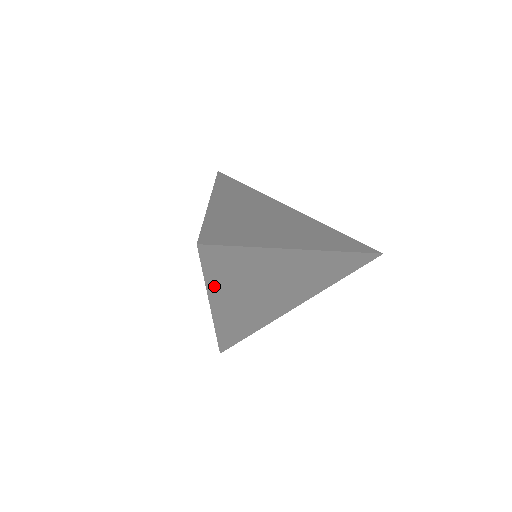
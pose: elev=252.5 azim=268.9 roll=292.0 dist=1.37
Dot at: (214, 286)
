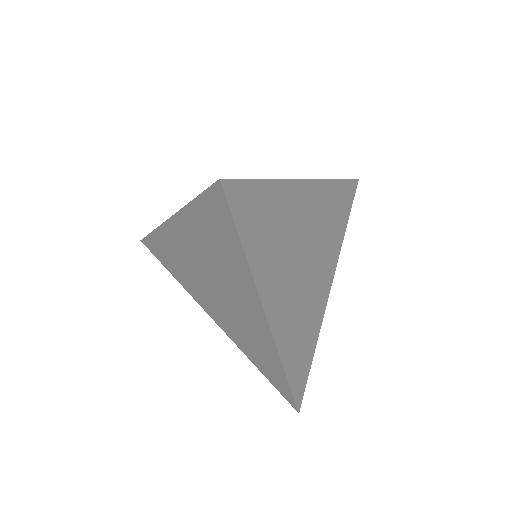
Dot at: (257, 267)
